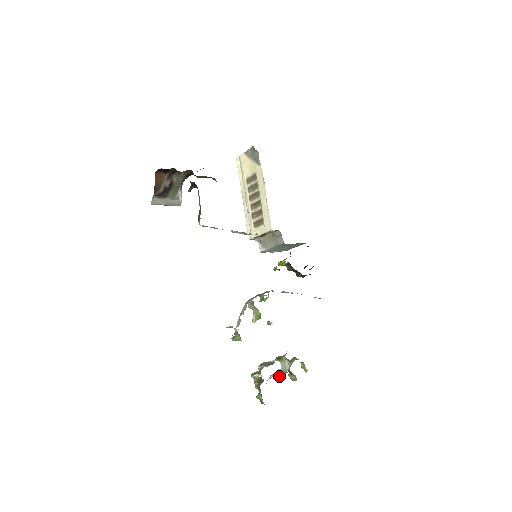
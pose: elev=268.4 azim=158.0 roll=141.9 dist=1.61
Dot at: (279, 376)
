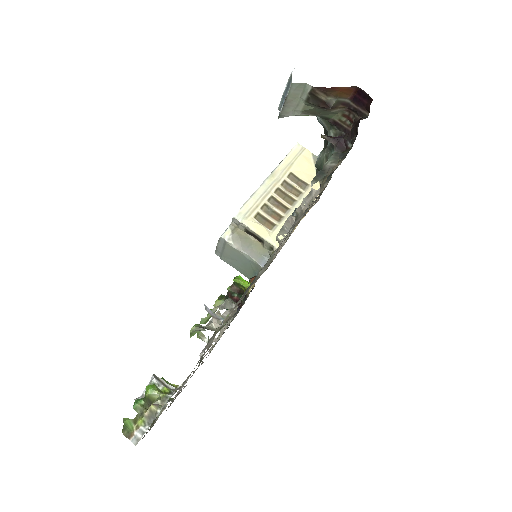
Dot at: occluded
